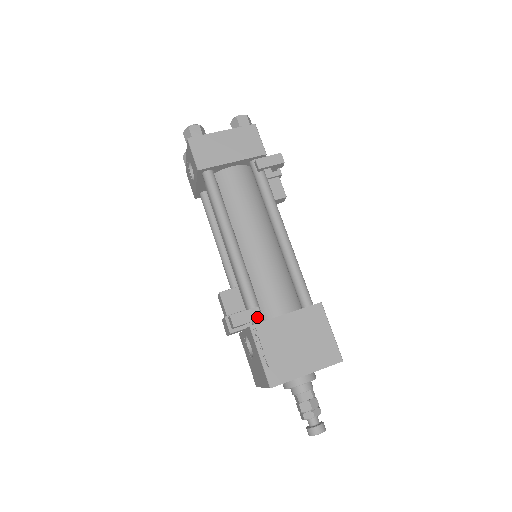
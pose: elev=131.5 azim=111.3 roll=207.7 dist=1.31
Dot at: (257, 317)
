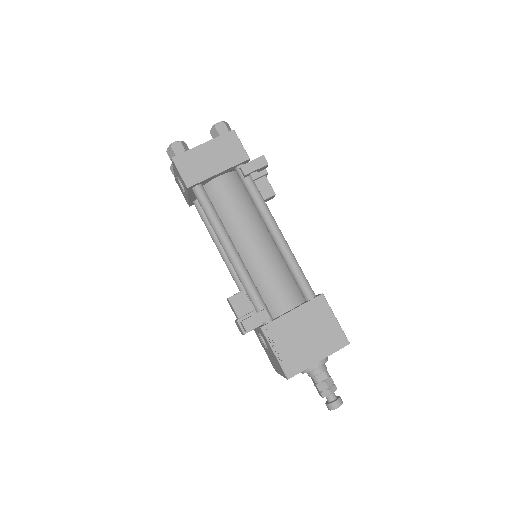
Dot at: (266, 318)
